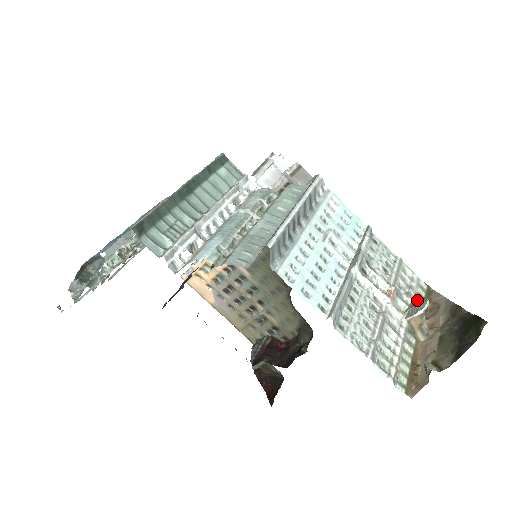
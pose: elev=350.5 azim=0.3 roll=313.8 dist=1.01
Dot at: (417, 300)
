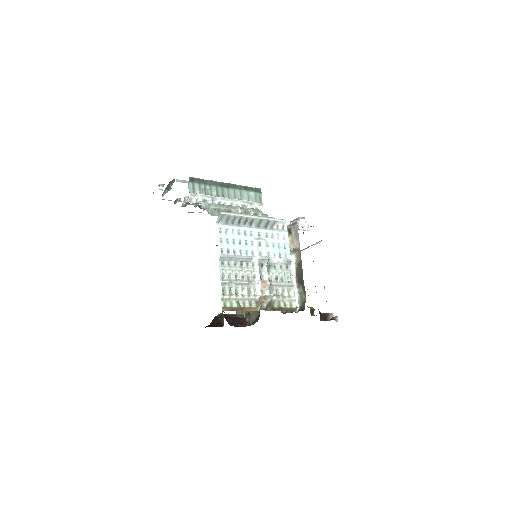
Dot at: (273, 295)
